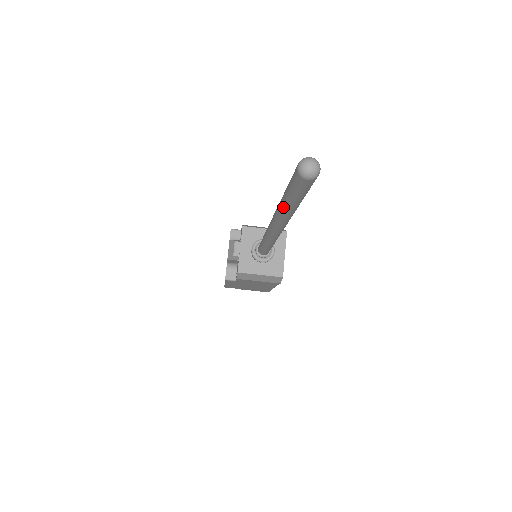
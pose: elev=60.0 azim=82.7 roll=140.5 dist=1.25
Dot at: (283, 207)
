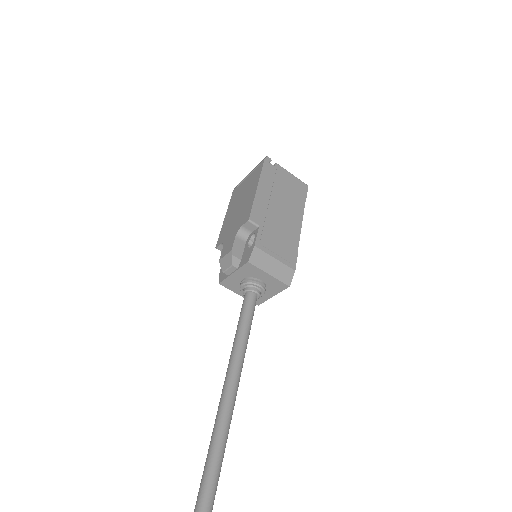
Dot at: (196, 505)
